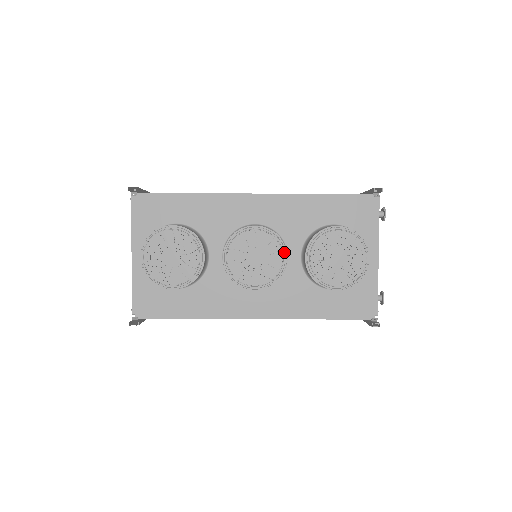
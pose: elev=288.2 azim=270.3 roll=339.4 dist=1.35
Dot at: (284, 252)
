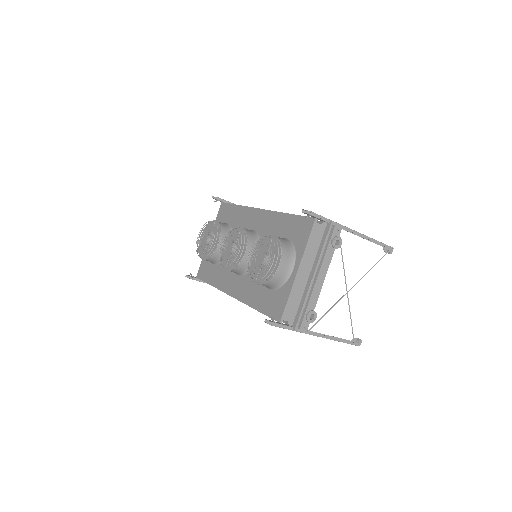
Dot at: (243, 247)
